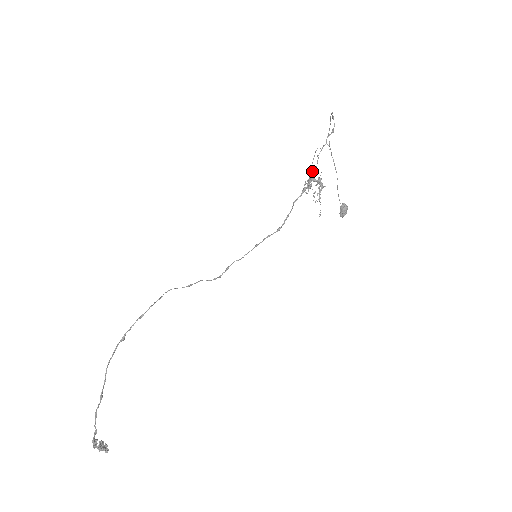
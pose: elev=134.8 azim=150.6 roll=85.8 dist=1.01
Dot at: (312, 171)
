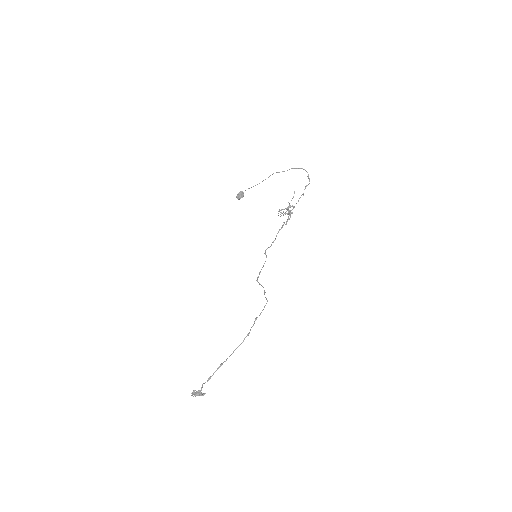
Dot at: (290, 206)
